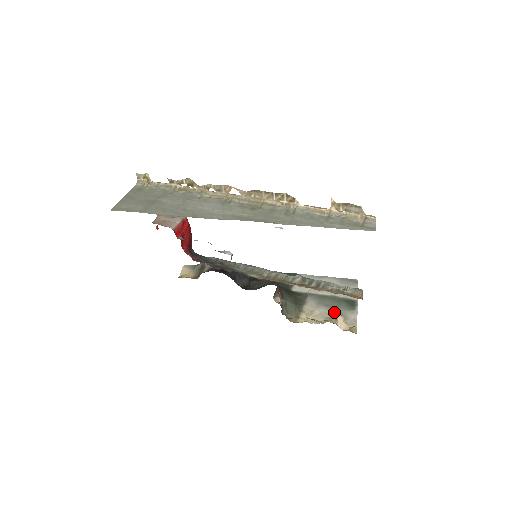
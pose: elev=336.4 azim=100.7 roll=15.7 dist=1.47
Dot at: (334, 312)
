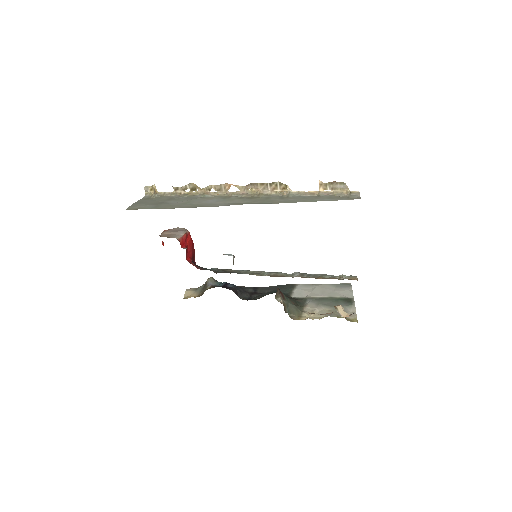
Dot at: (333, 309)
